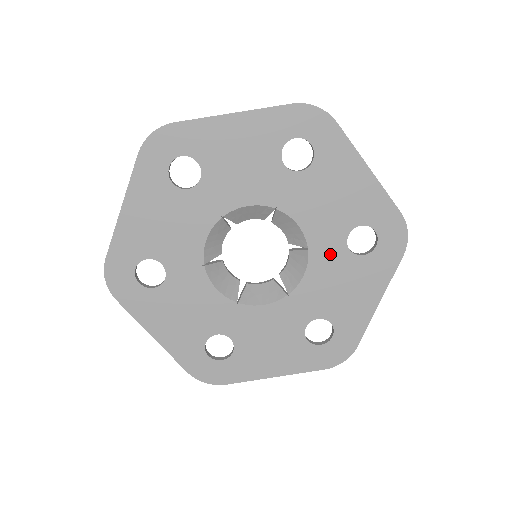
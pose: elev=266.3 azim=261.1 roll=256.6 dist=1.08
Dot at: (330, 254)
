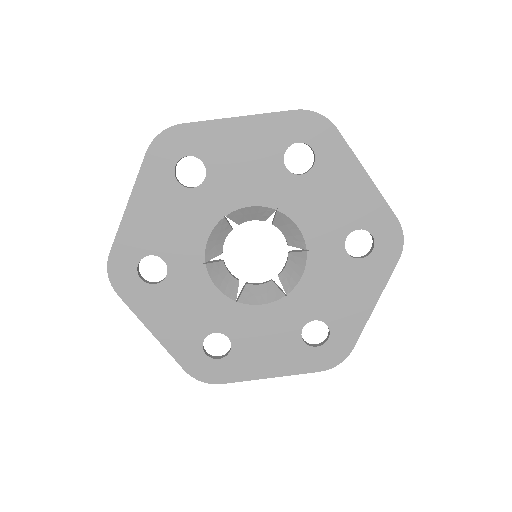
Dot at: (293, 194)
